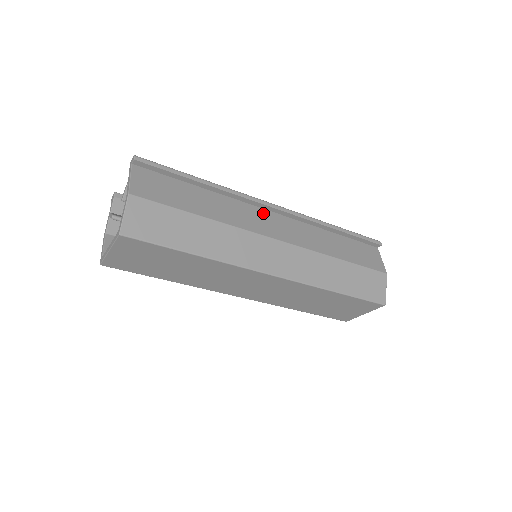
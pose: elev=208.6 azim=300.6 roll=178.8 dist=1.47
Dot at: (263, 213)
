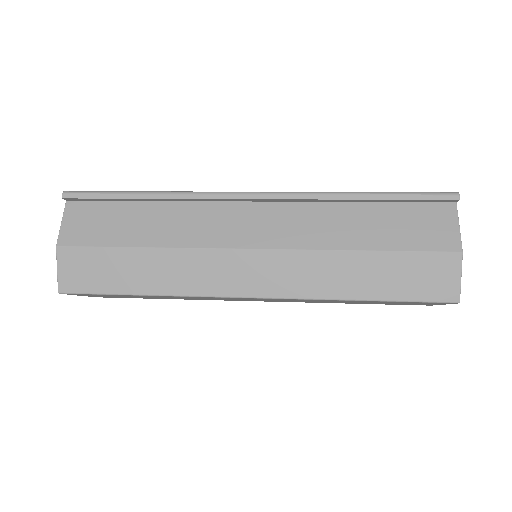
Dot at: (237, 210)
